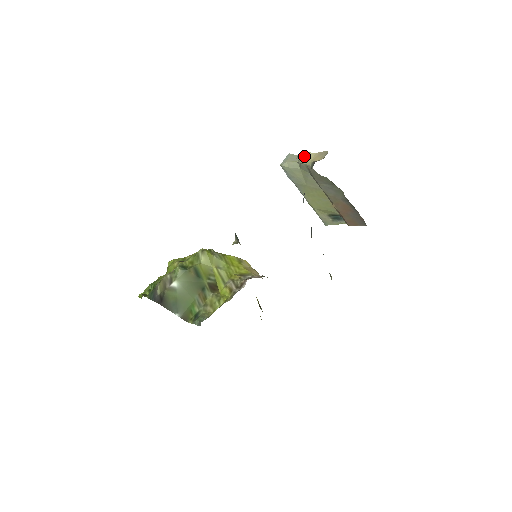
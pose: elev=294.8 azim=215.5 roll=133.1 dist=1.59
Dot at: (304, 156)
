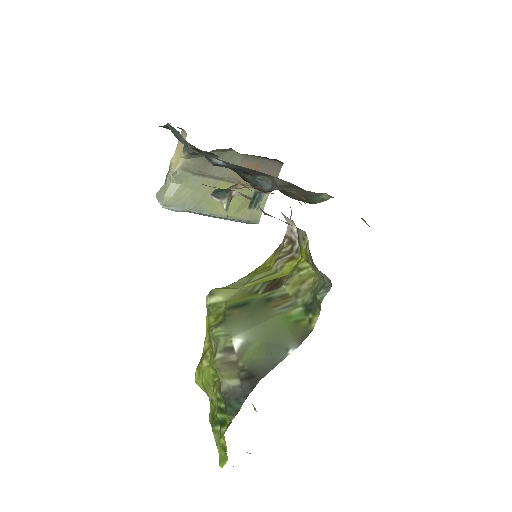
Dot at: (170, 169)
